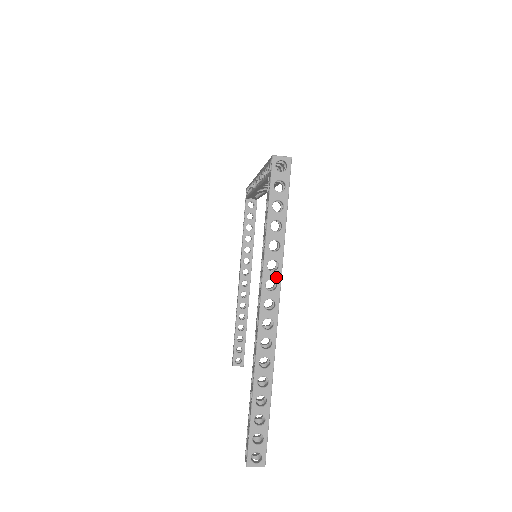
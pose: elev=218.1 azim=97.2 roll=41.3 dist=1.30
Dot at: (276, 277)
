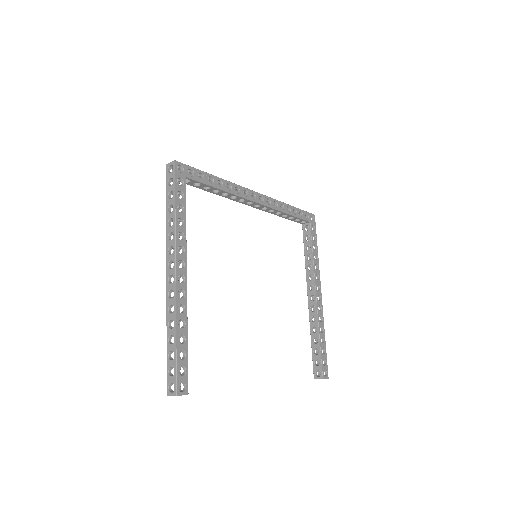
Dot at: (173, 244)
